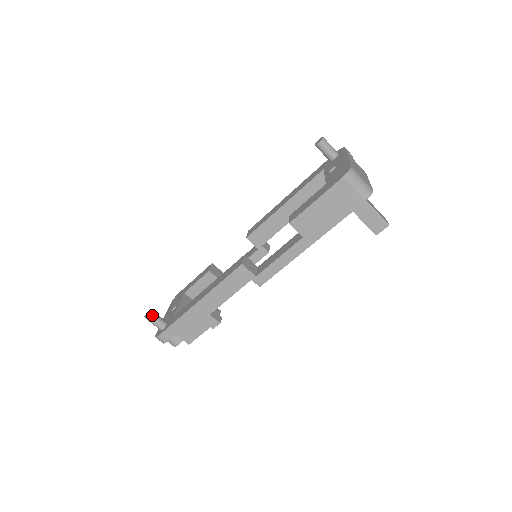
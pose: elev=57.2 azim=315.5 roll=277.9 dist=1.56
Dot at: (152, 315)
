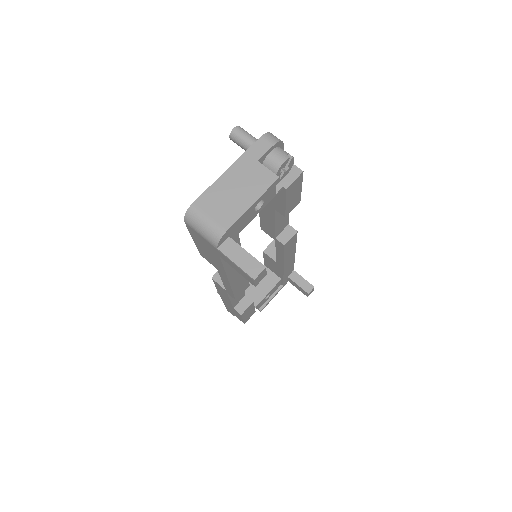
Dot at: occluded
